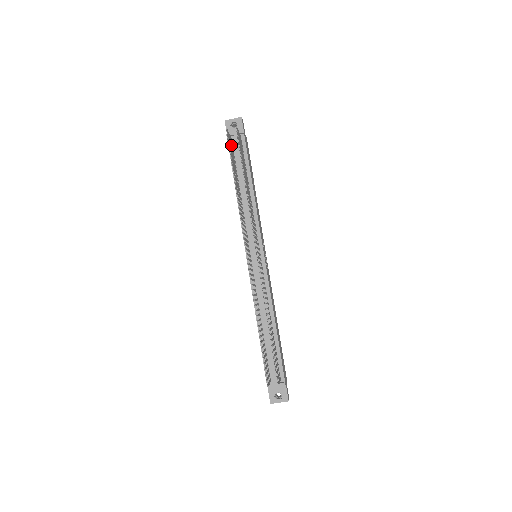
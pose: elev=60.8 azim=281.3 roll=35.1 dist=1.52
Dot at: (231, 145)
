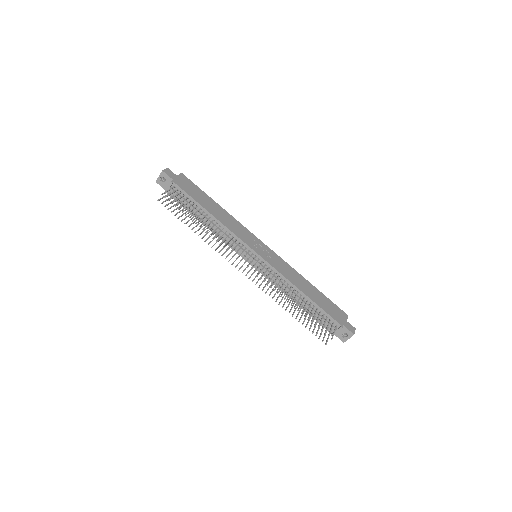
Dot at: occluded
